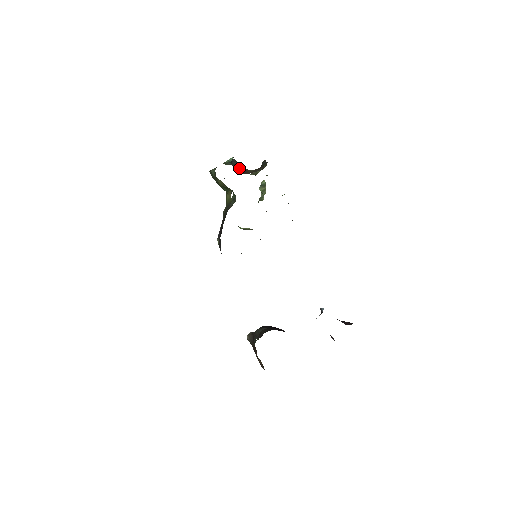
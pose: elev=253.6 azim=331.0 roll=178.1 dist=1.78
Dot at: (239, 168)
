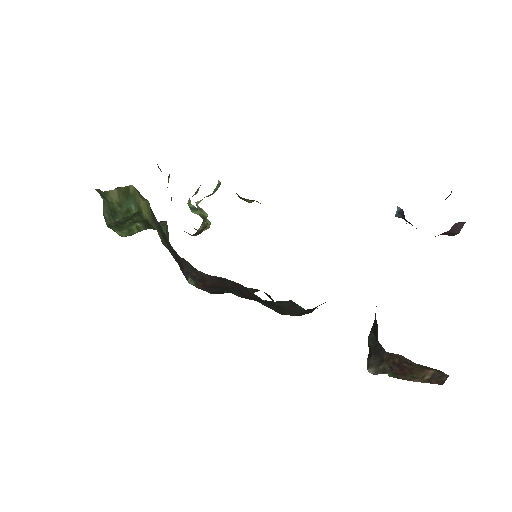
Dot at: occluded
